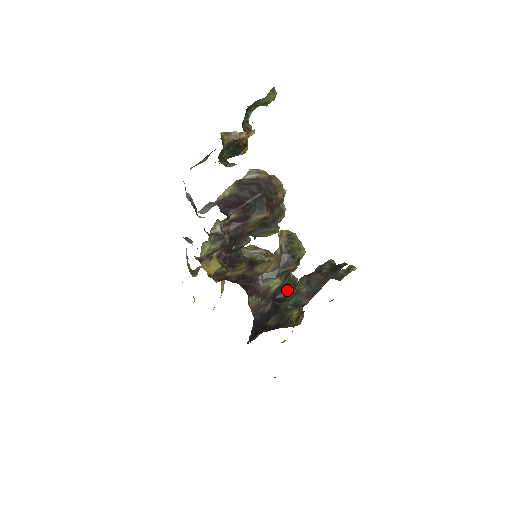
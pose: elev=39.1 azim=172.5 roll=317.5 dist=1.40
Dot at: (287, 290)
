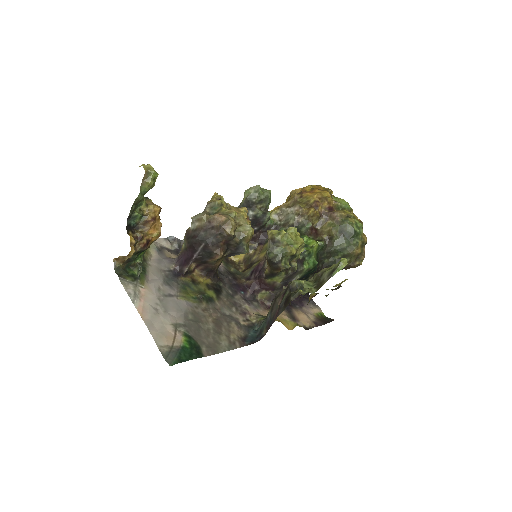
Dot at: (303, 270)
